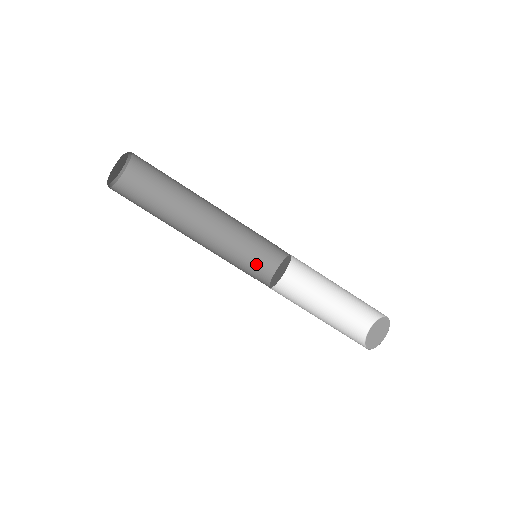
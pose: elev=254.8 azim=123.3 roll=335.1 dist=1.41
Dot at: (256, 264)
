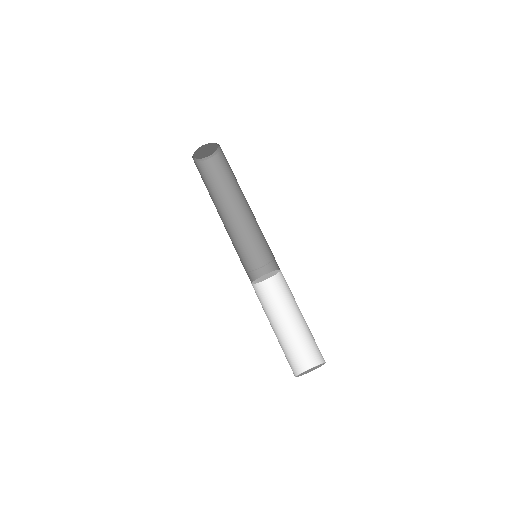
Dot at: (257, 265)
